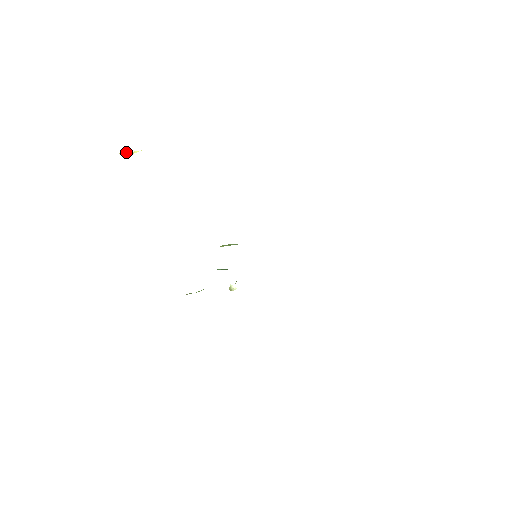
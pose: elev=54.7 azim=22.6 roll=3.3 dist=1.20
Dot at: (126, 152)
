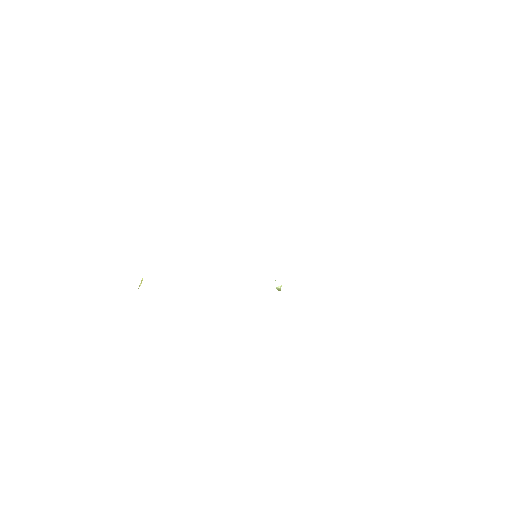
Dot at: (139, 285)
